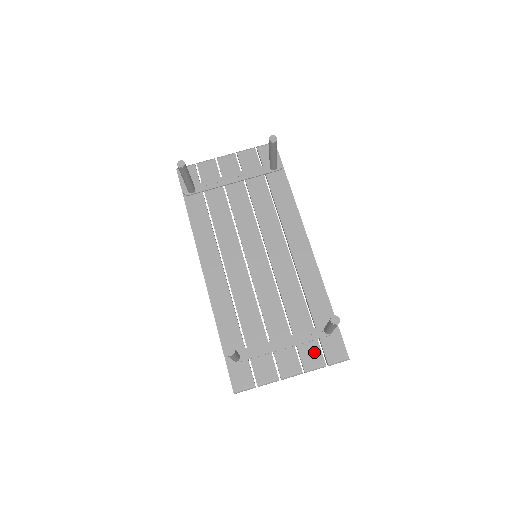
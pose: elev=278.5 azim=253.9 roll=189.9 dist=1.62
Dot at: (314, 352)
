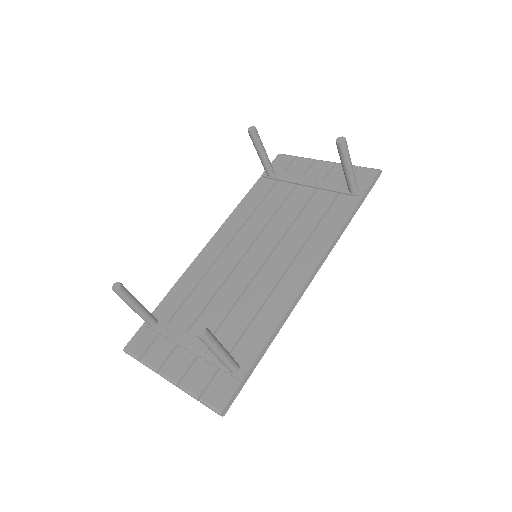
Dot at: (203, 376)
